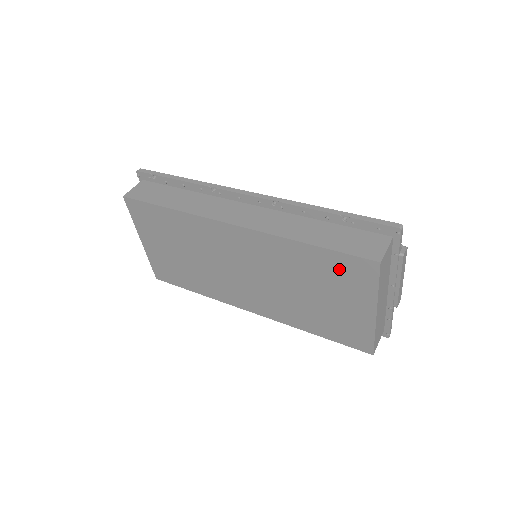
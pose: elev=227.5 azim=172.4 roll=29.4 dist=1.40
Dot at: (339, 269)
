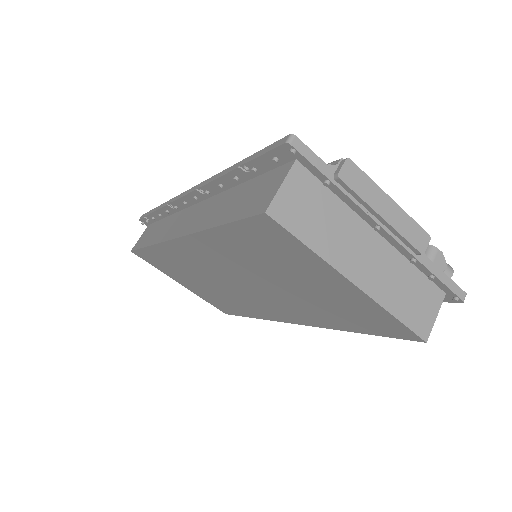
Dot at: (261, 243)
